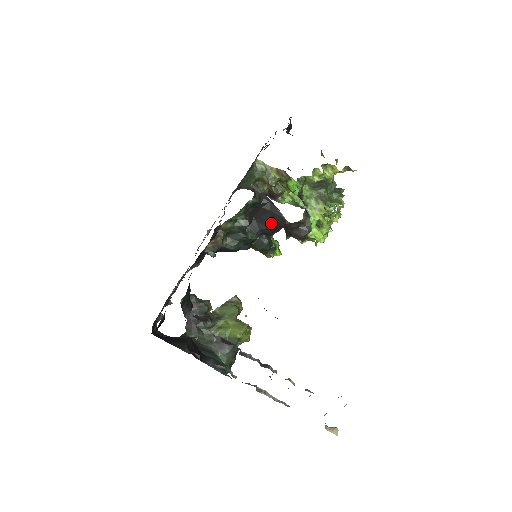
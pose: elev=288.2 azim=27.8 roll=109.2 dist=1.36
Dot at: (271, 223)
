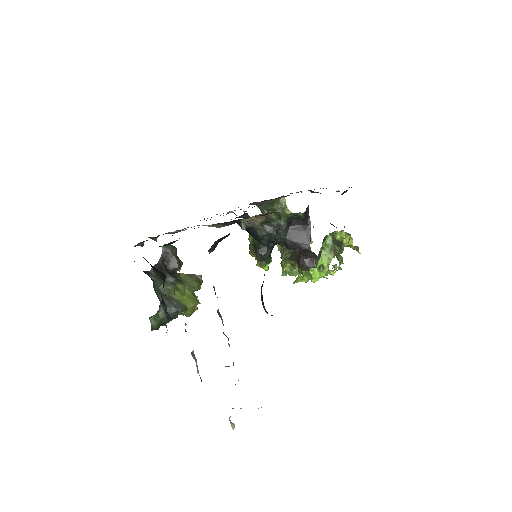
Dot at: (298, 240)
